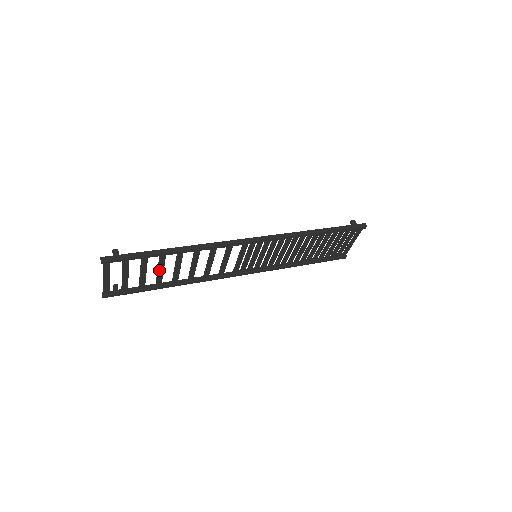
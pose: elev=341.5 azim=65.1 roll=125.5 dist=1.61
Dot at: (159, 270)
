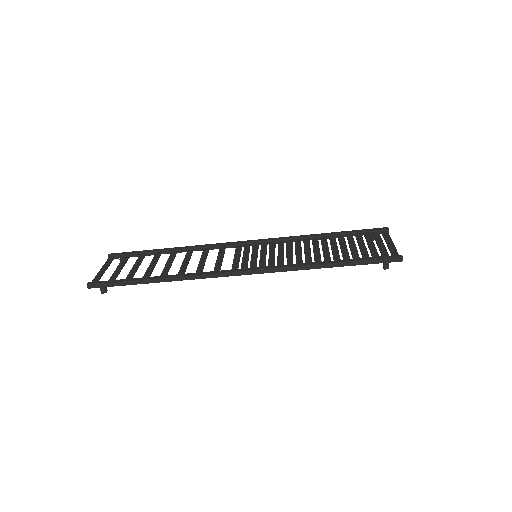
Dot at: (151, 265)
